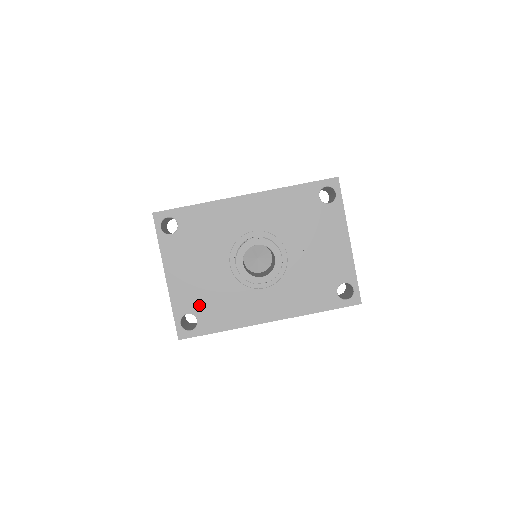
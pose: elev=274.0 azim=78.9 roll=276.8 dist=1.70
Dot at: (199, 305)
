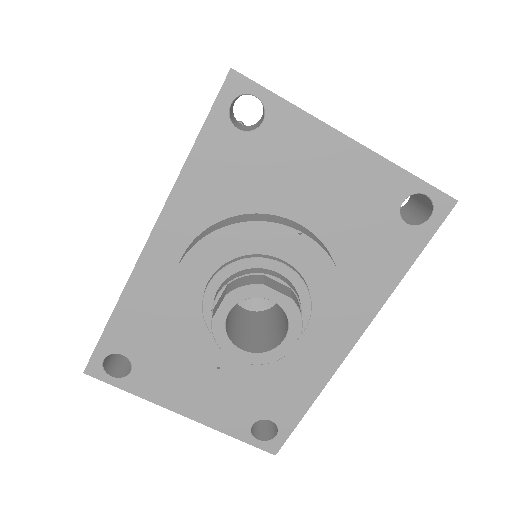
Dot at: (253, 406)
